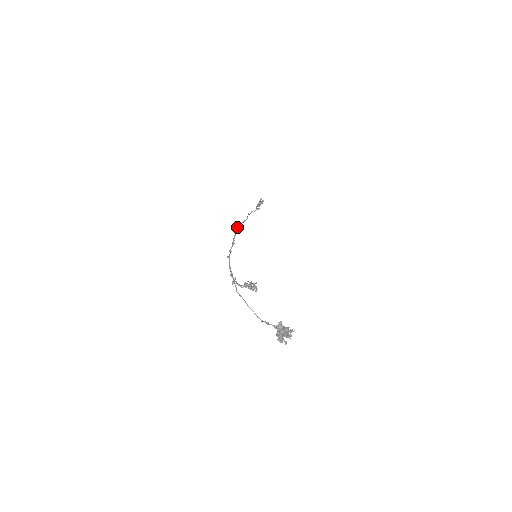
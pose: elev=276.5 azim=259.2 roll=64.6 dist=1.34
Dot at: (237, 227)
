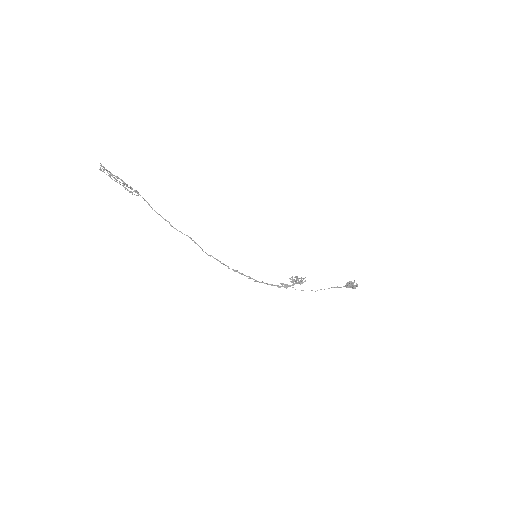
Dot at: occluded
